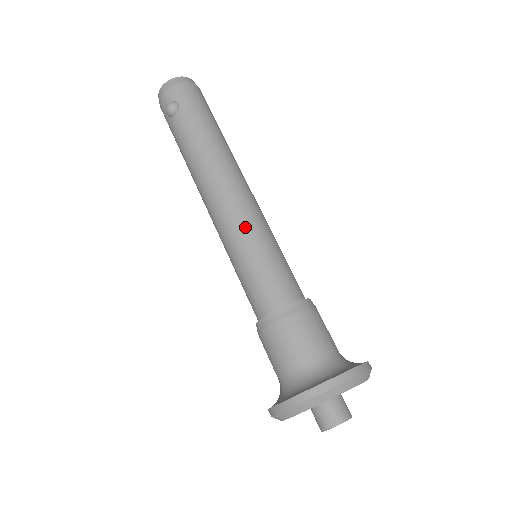
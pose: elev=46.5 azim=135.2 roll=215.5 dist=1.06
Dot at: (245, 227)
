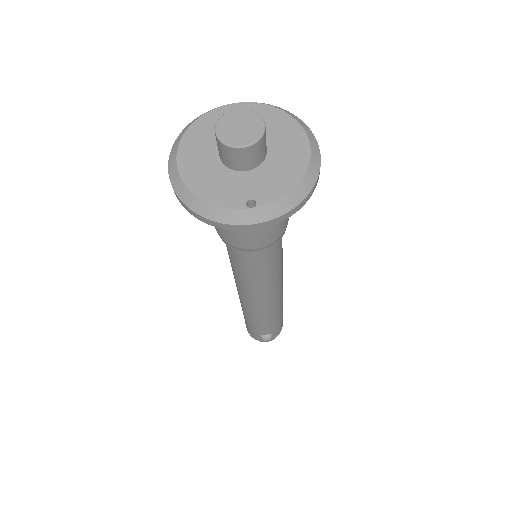
Dot at: occluded
